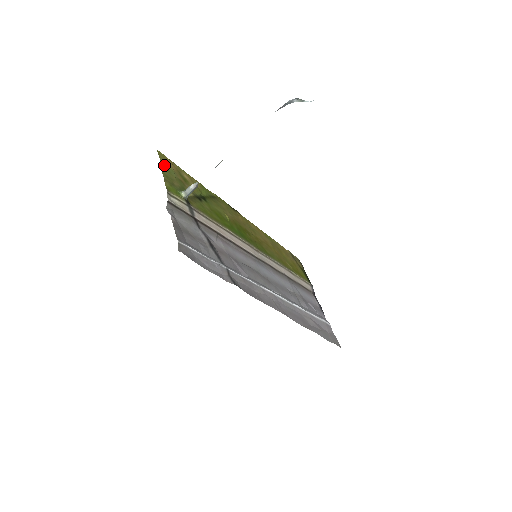
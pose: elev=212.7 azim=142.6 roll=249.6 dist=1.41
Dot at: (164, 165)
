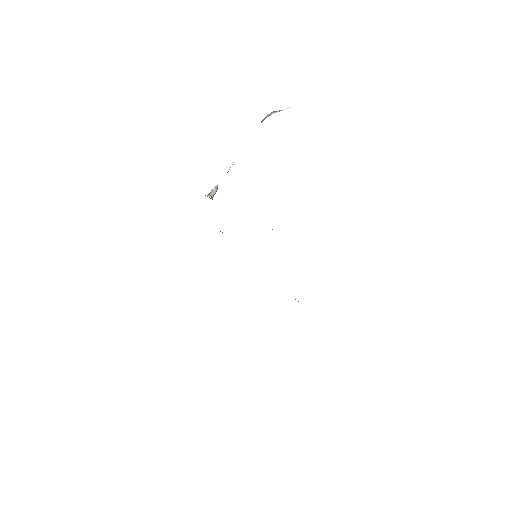
Dot at: occluded
